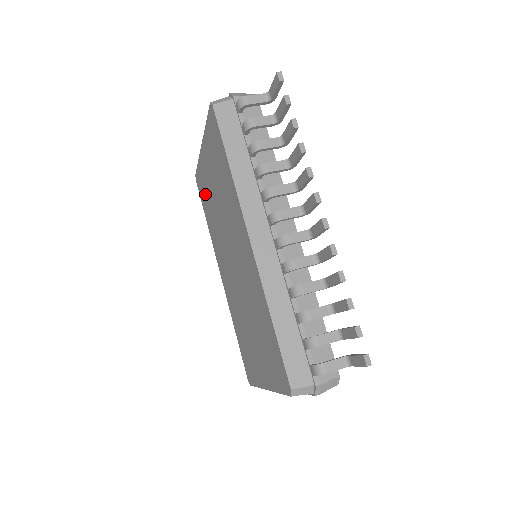
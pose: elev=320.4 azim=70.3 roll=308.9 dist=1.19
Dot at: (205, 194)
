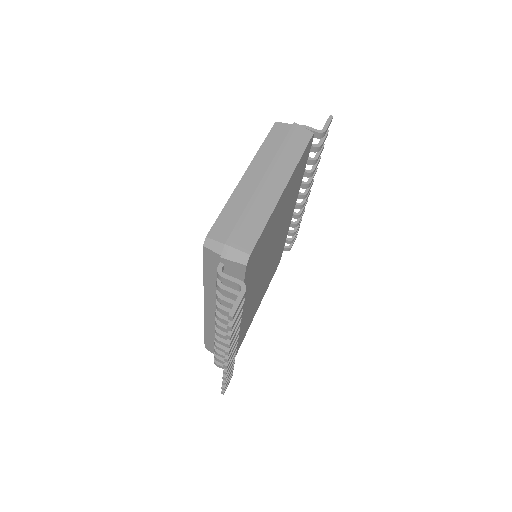
Dot at: occluded
